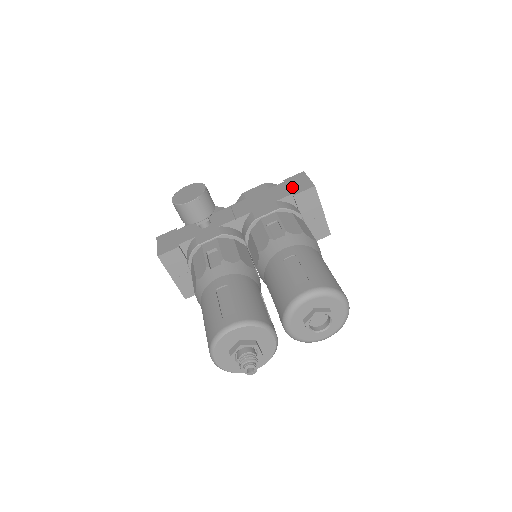
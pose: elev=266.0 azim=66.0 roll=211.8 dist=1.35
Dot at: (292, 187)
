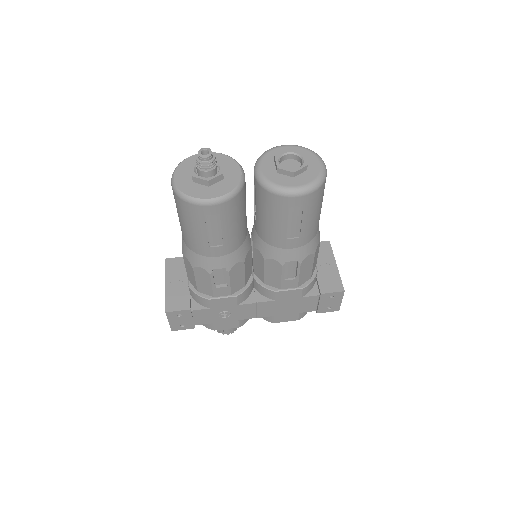
Dot at: occluded
